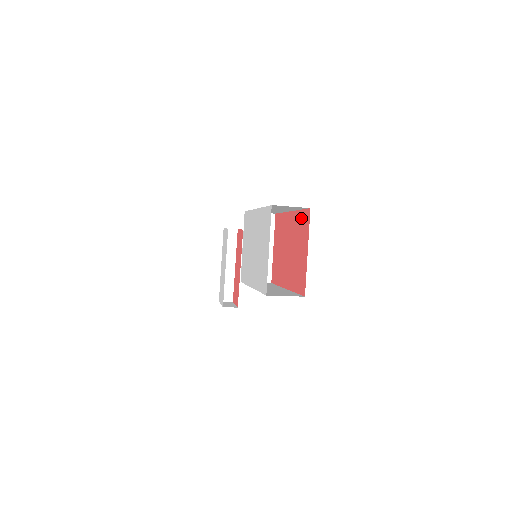
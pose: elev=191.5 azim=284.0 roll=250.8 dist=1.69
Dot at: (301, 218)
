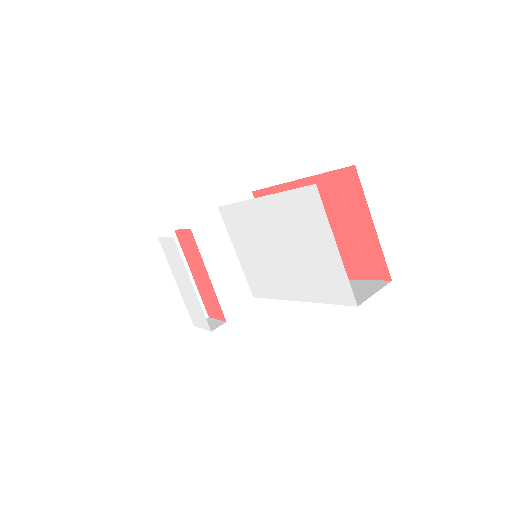
Dot at: (333, 183)
